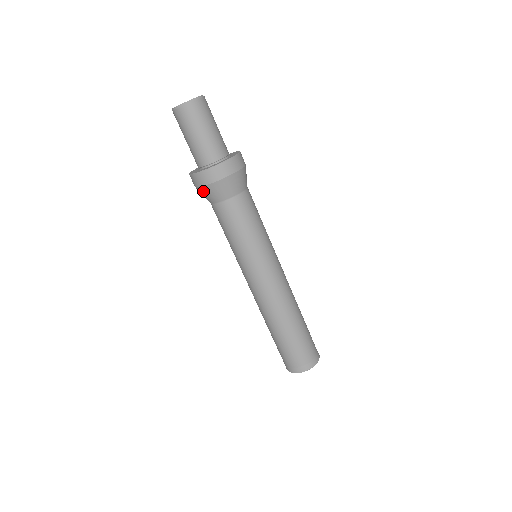
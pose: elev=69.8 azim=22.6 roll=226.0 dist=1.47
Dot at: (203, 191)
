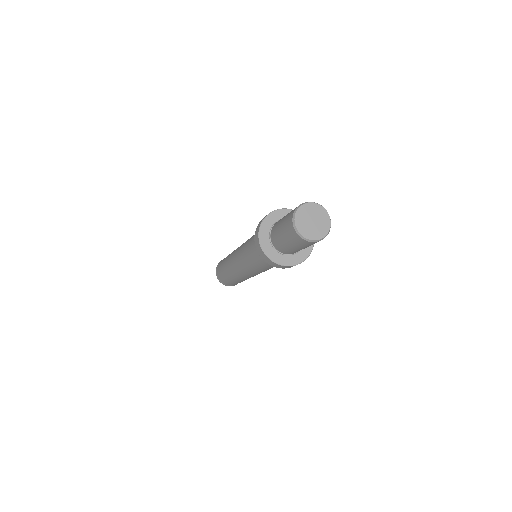
Dot at: occluded
